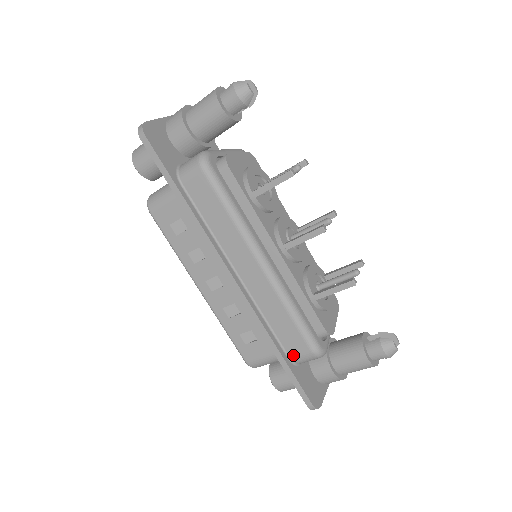
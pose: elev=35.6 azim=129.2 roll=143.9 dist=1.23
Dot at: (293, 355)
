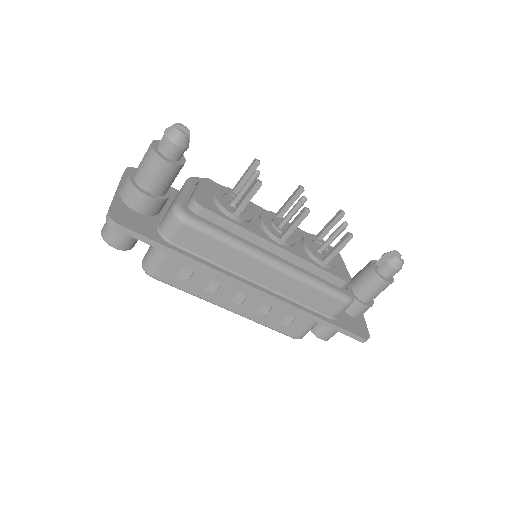
Dot at: (331, 314)
